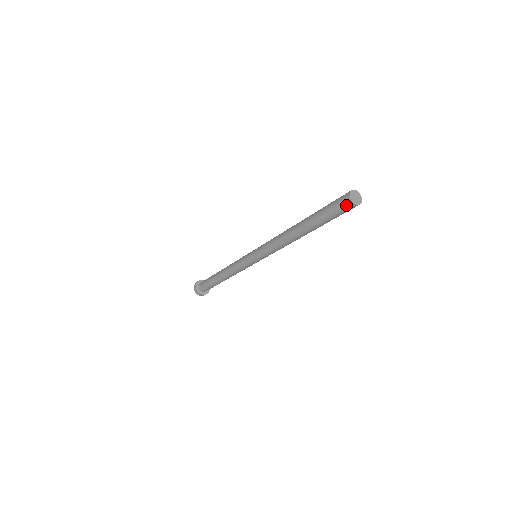
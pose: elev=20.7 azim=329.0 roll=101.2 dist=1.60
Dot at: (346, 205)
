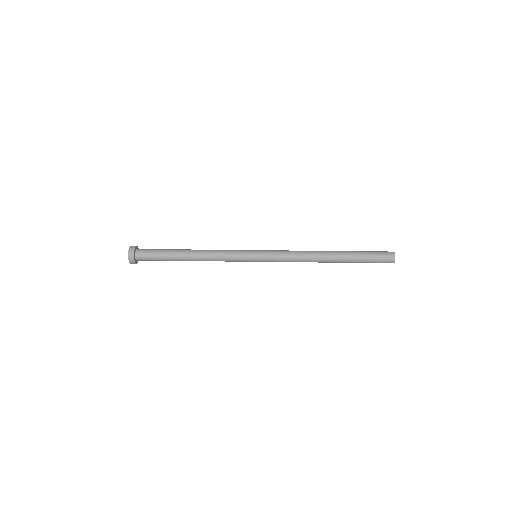
Dot at: (389, 259)
